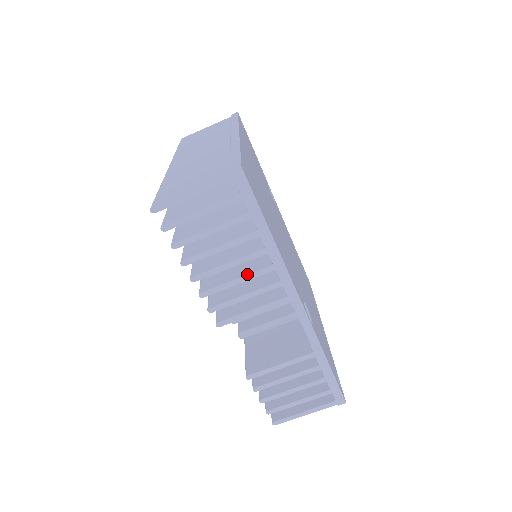
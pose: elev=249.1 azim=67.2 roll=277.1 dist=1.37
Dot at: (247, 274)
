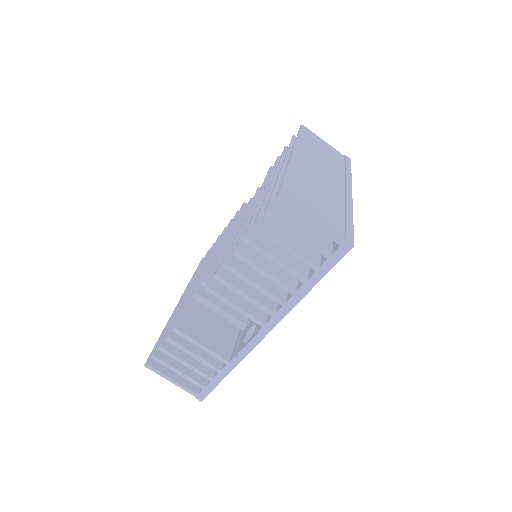
Dot at: (266, 289)
